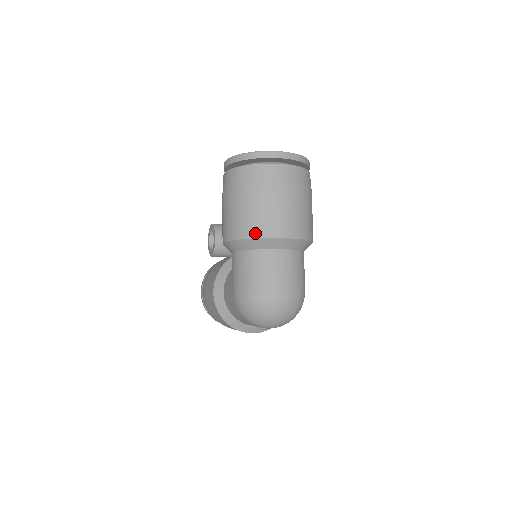
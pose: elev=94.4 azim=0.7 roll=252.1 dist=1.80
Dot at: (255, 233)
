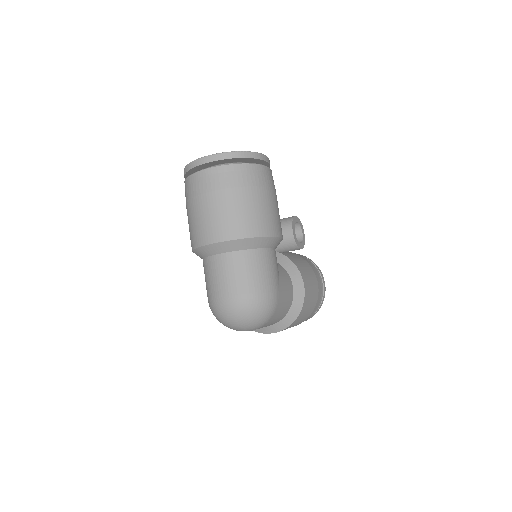
Dot at: (195, 243)
